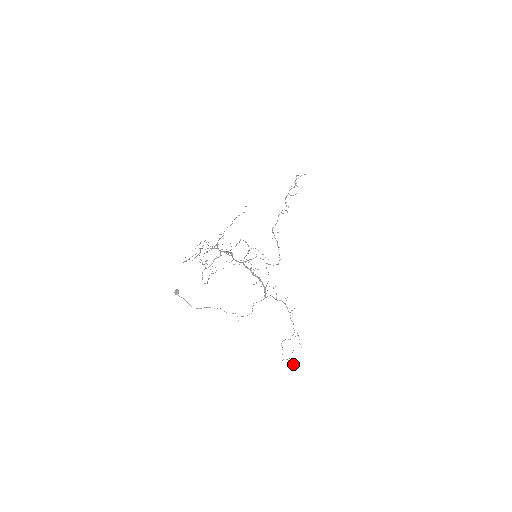
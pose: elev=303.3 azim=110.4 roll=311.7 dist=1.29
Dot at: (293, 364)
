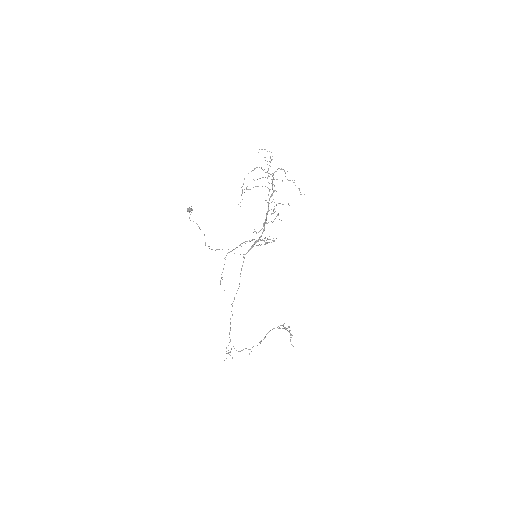
Dot at: occluded
